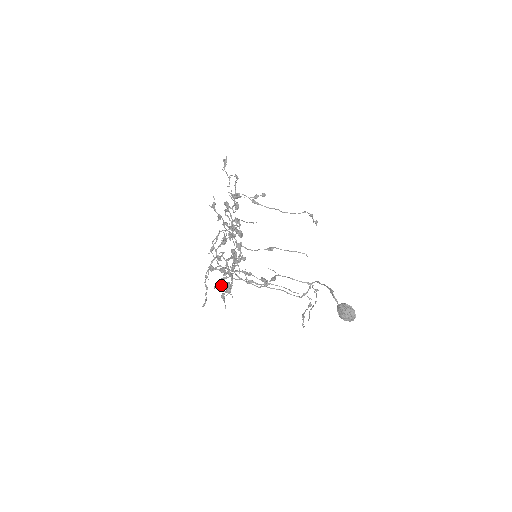
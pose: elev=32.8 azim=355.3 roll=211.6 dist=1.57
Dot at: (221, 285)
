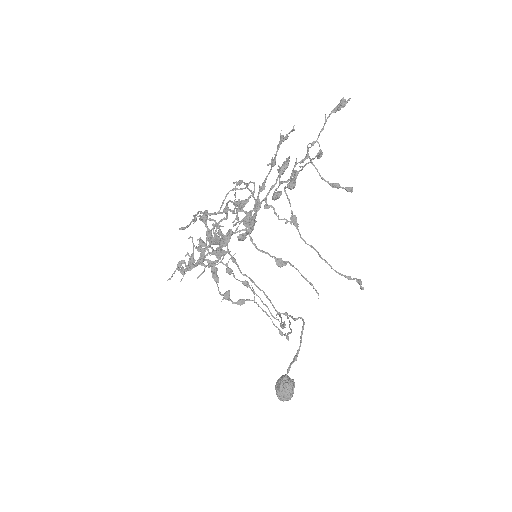
Dot at: (193, 247)
